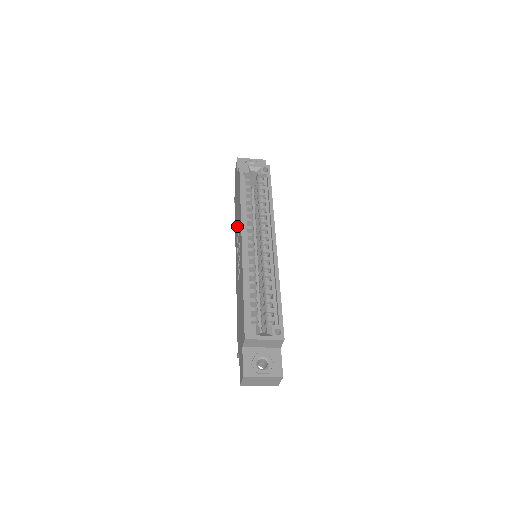
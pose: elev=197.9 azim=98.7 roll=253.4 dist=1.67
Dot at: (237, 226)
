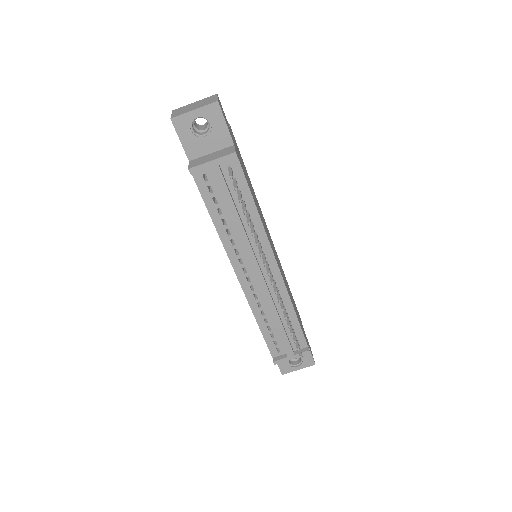
Dot at: occluded
